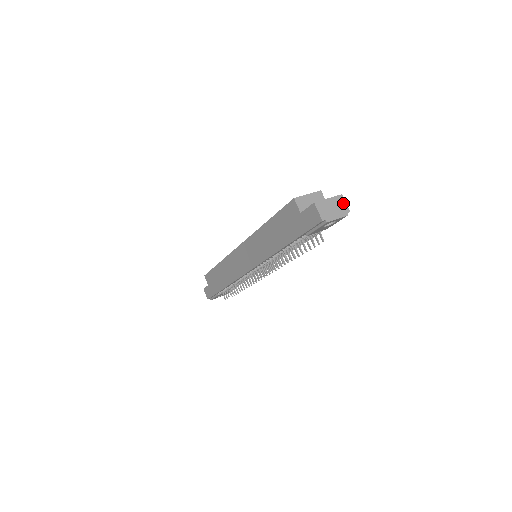
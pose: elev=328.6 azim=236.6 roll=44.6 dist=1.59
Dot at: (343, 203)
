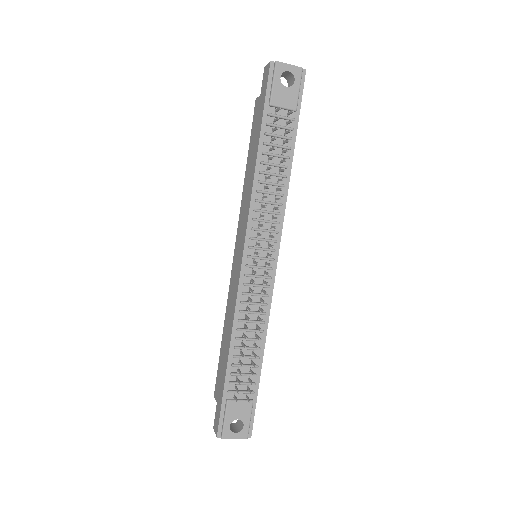
Dot at: occluded
